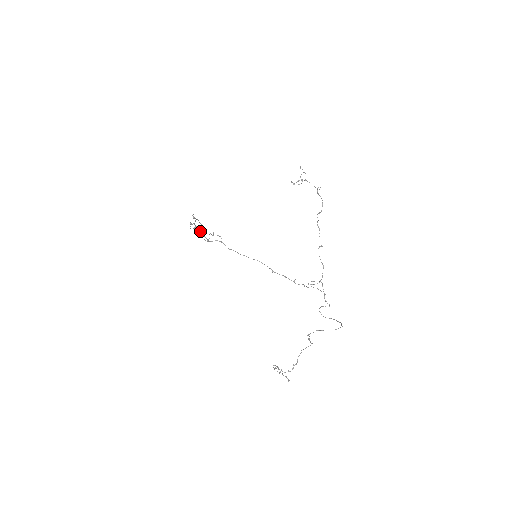
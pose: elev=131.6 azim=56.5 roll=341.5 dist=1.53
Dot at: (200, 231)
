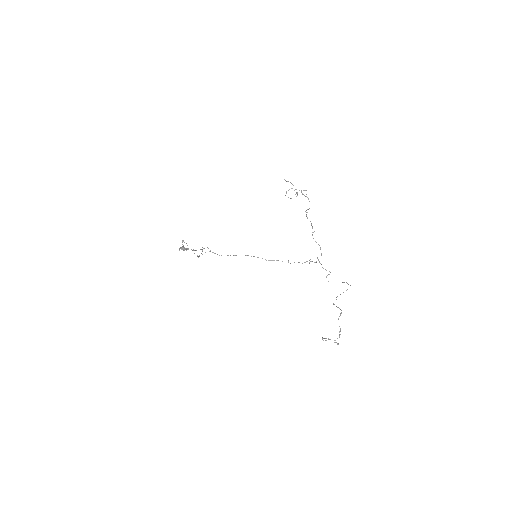
Dot at: (184, 249)
